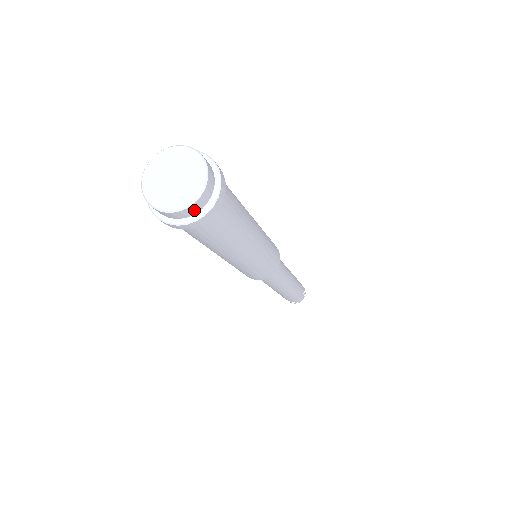
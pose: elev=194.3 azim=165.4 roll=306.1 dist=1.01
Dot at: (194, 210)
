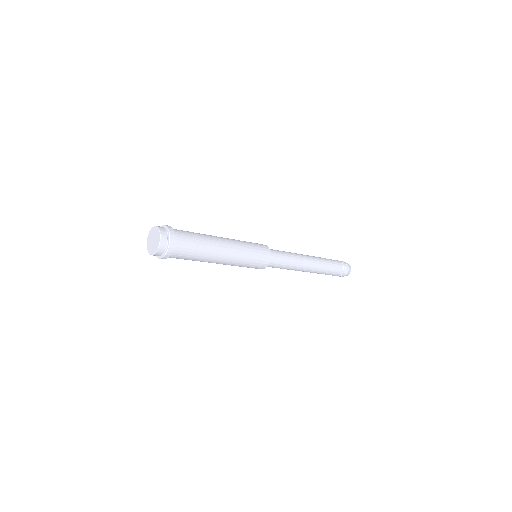
Dot at: (155, 255)
